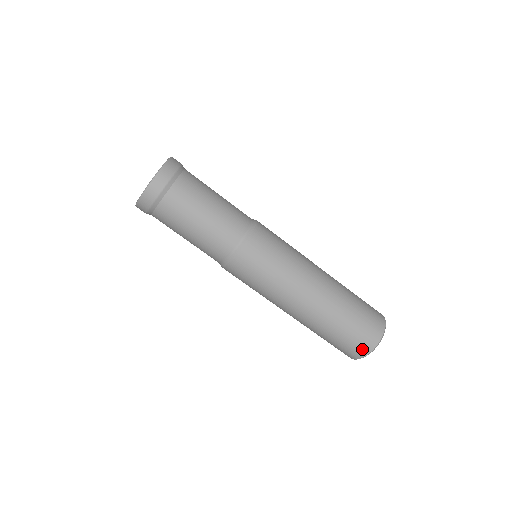
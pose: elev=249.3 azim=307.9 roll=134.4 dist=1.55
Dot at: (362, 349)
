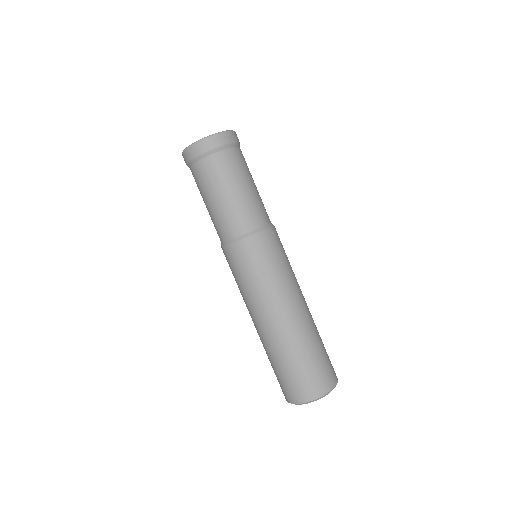
Dot at: (302, 394)
